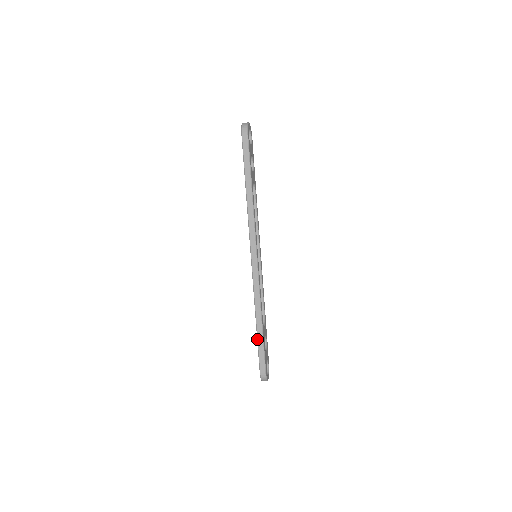
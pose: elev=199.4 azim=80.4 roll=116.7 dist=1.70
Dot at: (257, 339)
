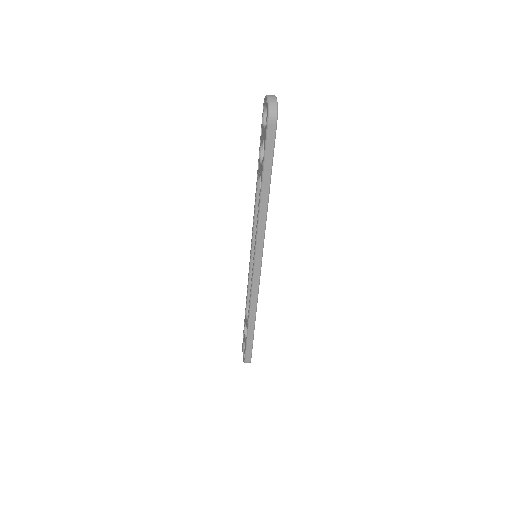
Dot at: (247, 335)
